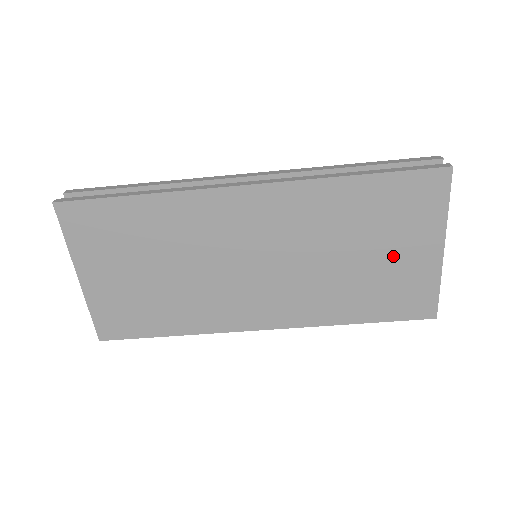
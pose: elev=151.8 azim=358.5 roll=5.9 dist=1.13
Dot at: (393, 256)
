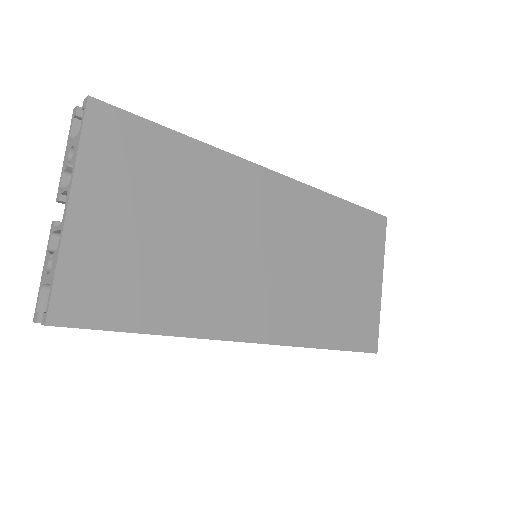
Dot at: (357, 280)
